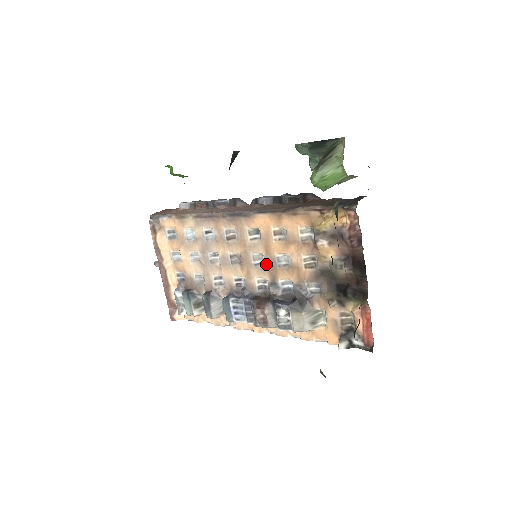
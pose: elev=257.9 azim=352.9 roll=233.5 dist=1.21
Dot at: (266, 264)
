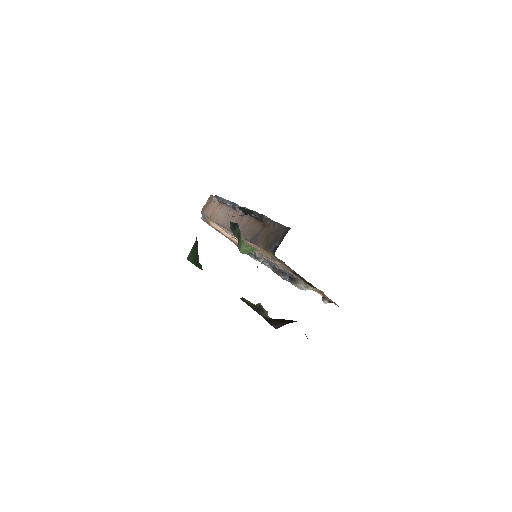
Dot at: (266, 256)
